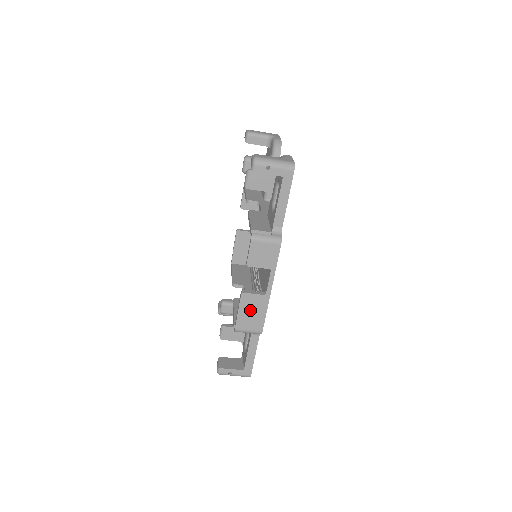
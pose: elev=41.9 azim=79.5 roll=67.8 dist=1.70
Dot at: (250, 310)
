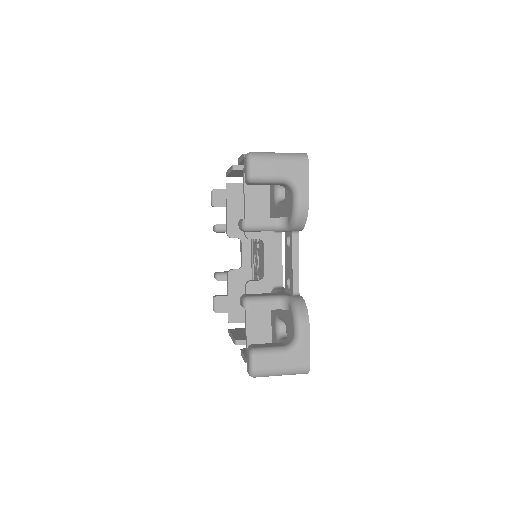
Dot at: occluded
